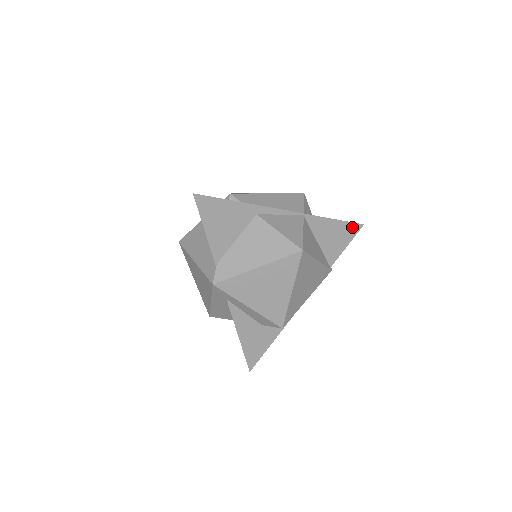
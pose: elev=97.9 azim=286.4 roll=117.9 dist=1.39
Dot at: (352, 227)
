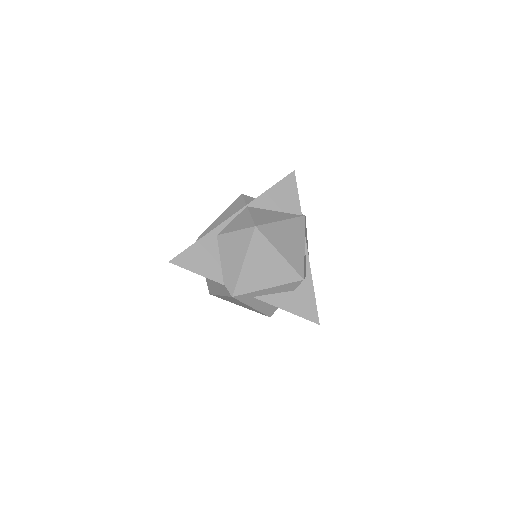
Dot at: (288, 180)
